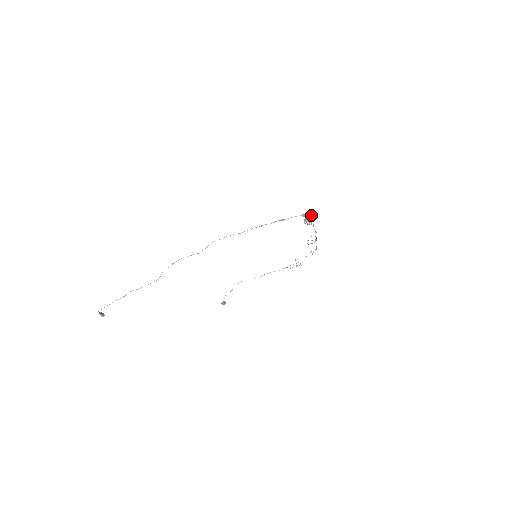
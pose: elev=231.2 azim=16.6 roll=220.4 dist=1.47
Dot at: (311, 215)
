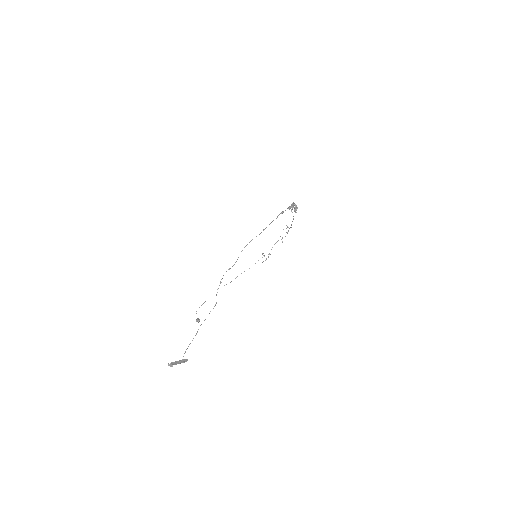
Dot at: (291, 204)
